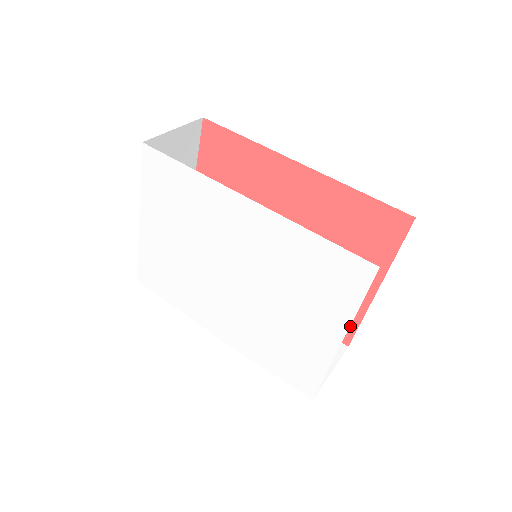
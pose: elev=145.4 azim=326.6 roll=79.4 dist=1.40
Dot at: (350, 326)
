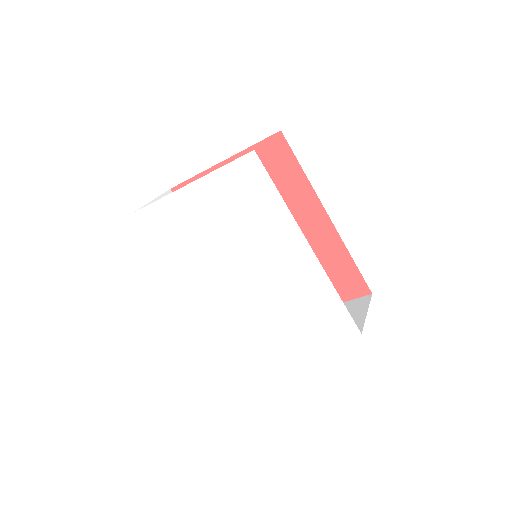
Dot at: occluded
